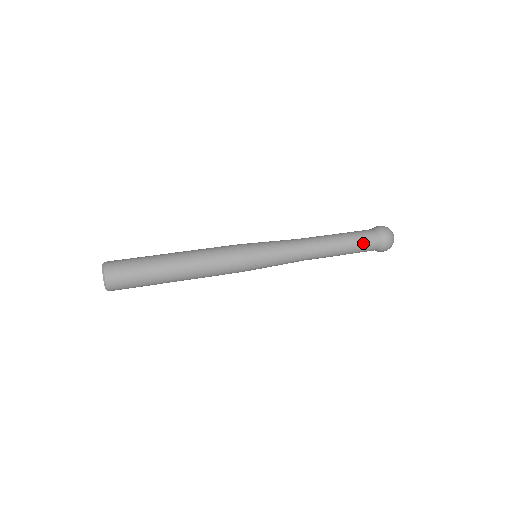
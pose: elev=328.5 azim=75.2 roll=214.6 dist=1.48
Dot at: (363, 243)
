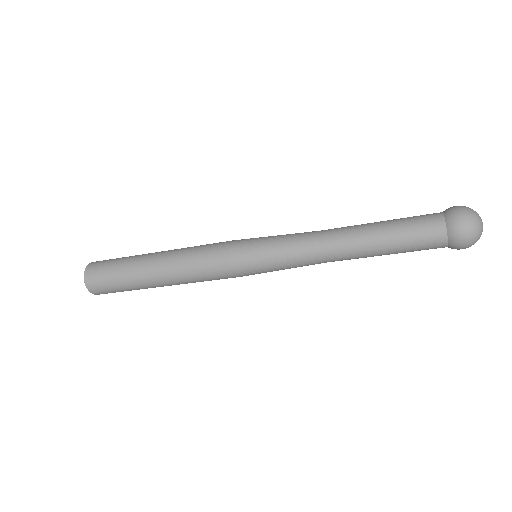
Dot at: (414, 226)
